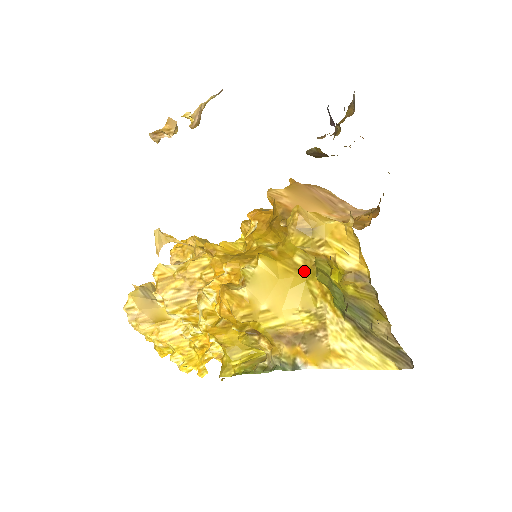
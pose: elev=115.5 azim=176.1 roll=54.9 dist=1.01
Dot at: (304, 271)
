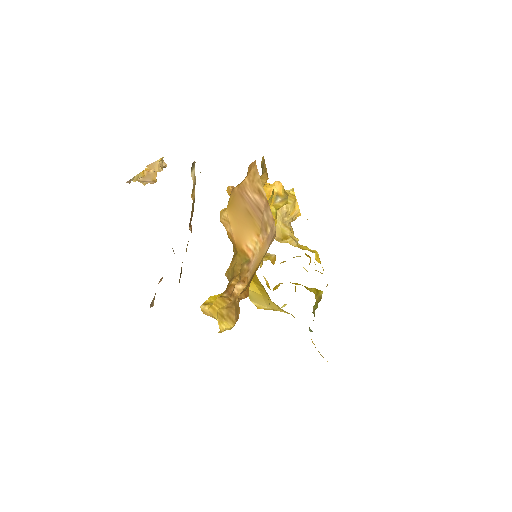
Dot at: (267, 293)
